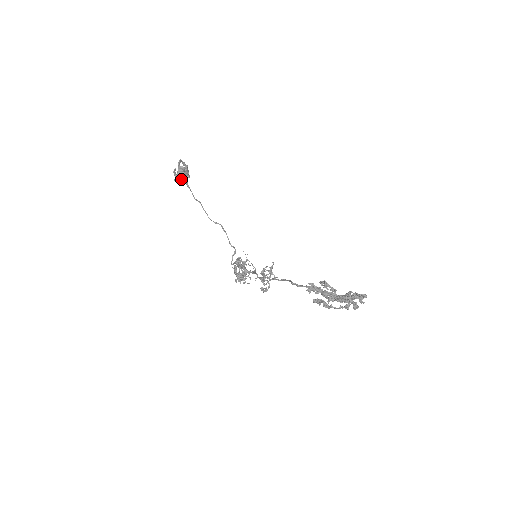
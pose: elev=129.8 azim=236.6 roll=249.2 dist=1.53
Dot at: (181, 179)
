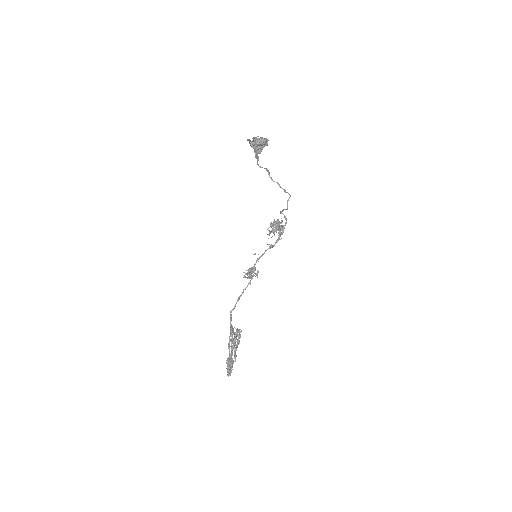
Dot at: occluded
